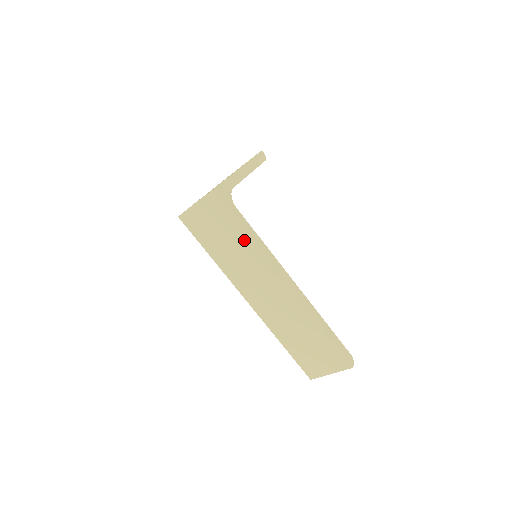
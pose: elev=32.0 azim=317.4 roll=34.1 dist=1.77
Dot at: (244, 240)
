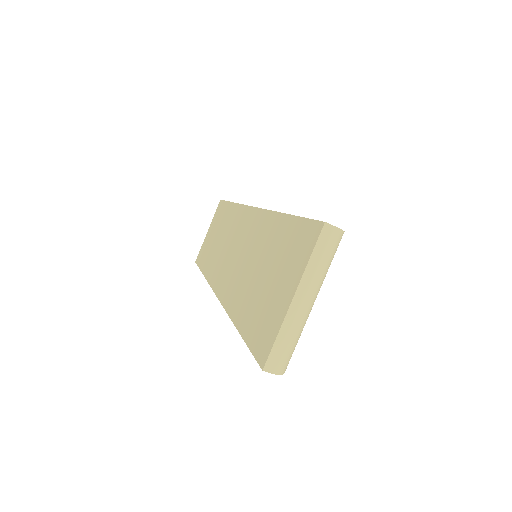
Dot at: (229, 213)
